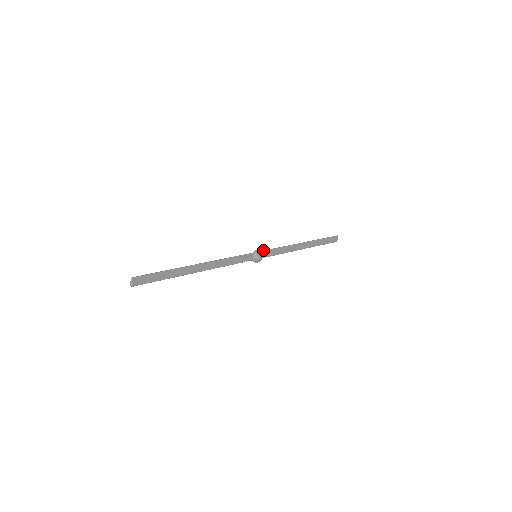
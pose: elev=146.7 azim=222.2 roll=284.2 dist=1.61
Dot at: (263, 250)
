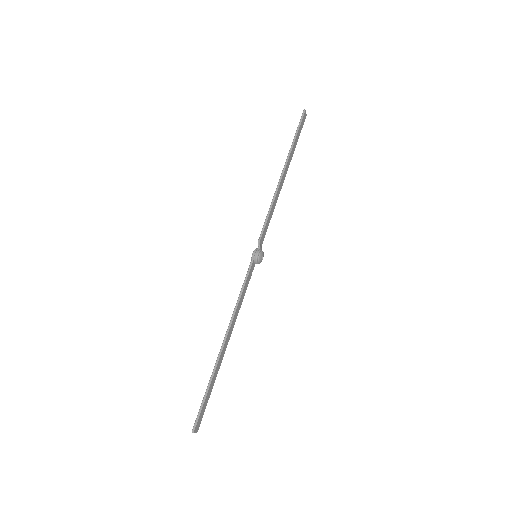
Dot at: occluded
